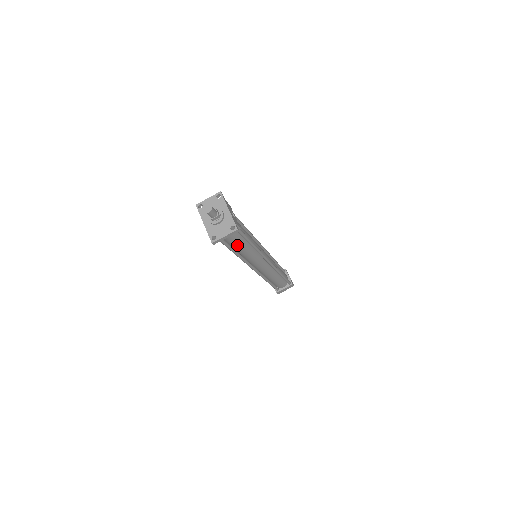
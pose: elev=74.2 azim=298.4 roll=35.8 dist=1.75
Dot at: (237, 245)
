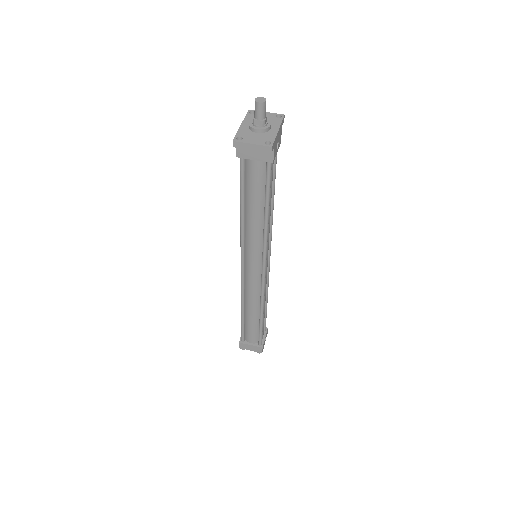
Dot at: (252, 197)
